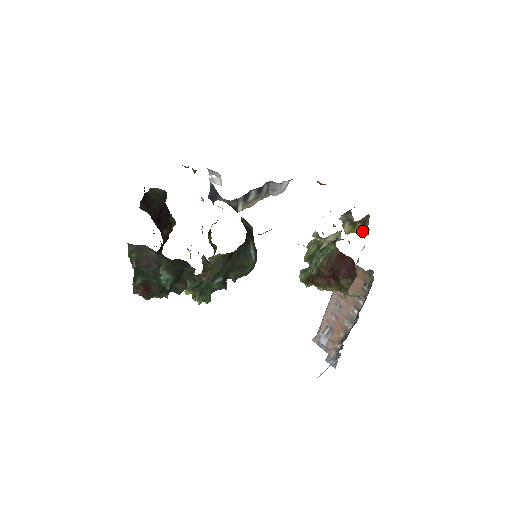
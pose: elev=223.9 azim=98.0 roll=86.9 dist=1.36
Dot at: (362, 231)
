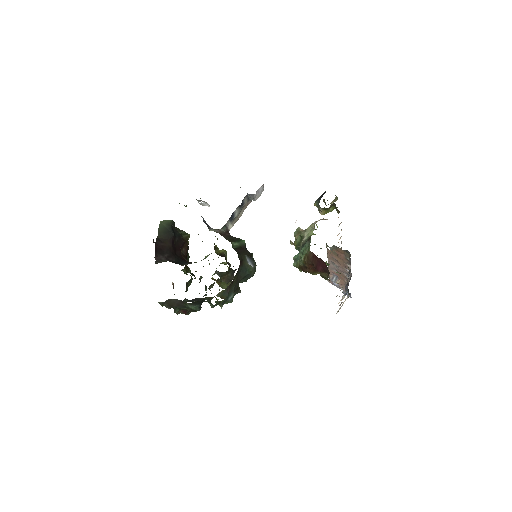
Dot at: occluded
